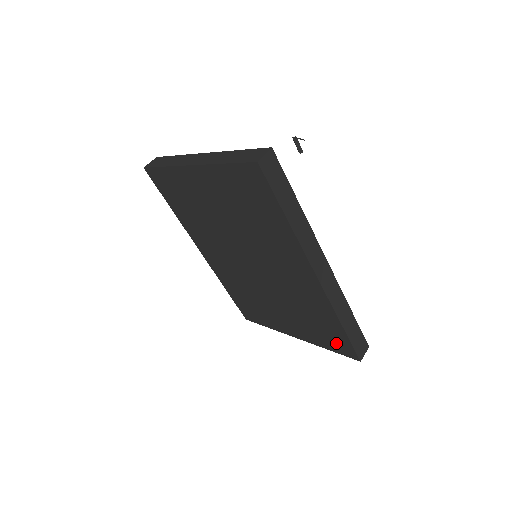
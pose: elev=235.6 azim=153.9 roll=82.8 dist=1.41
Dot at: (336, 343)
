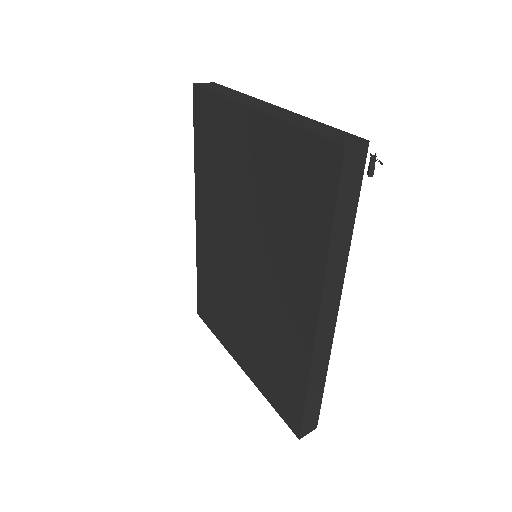
Dot at: (285, 403)
